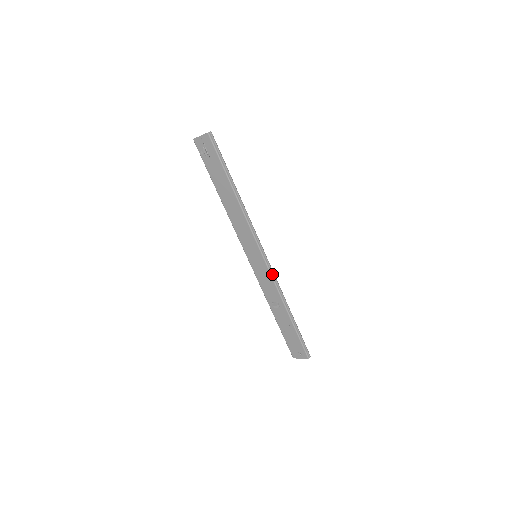
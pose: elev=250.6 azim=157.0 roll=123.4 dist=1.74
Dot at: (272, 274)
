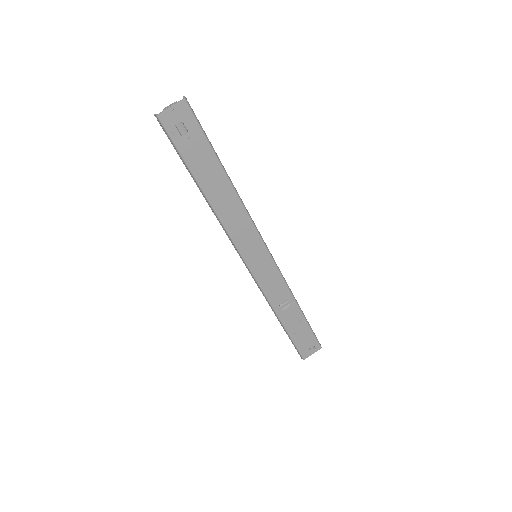
Dot at: (278, 269)
